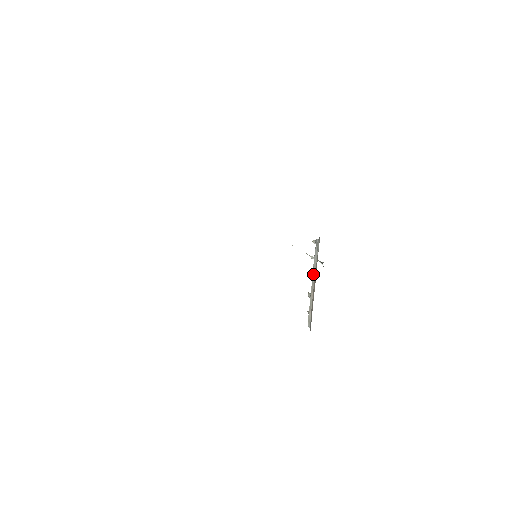
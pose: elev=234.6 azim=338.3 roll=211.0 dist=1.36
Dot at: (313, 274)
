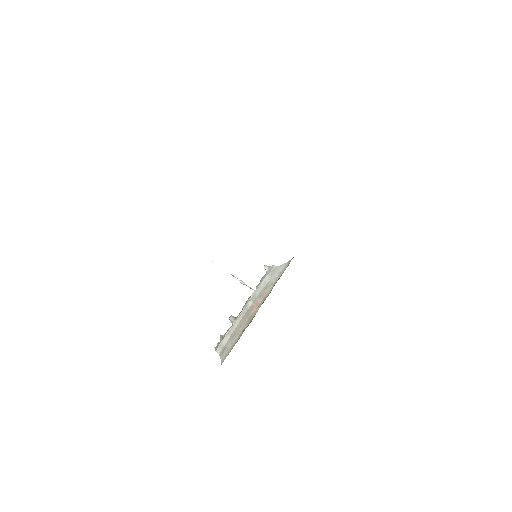
Dot at: (252, 298)
